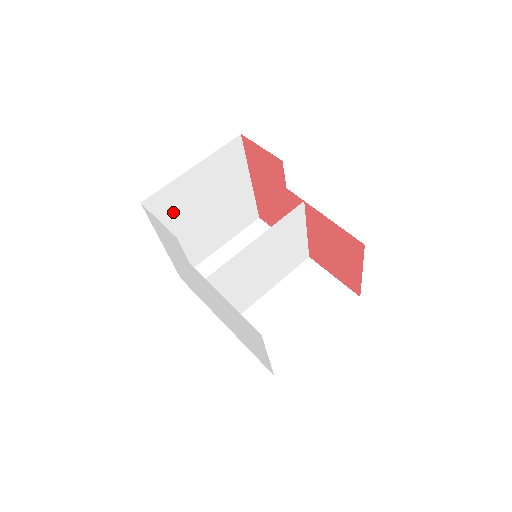
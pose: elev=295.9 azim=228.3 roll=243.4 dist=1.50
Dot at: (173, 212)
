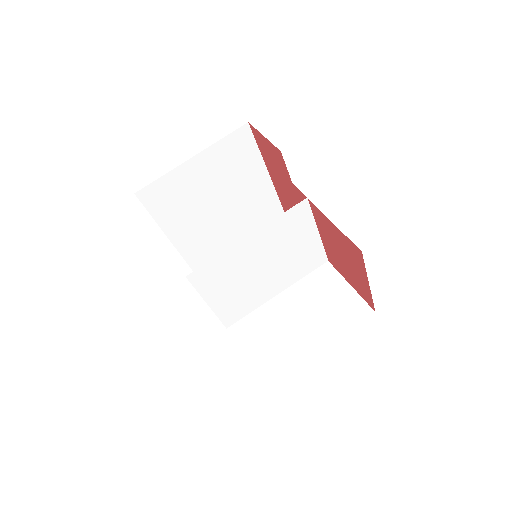
Dot at: (175, 204)
